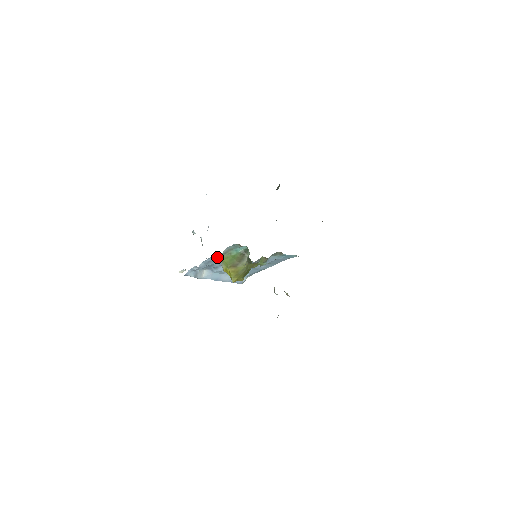
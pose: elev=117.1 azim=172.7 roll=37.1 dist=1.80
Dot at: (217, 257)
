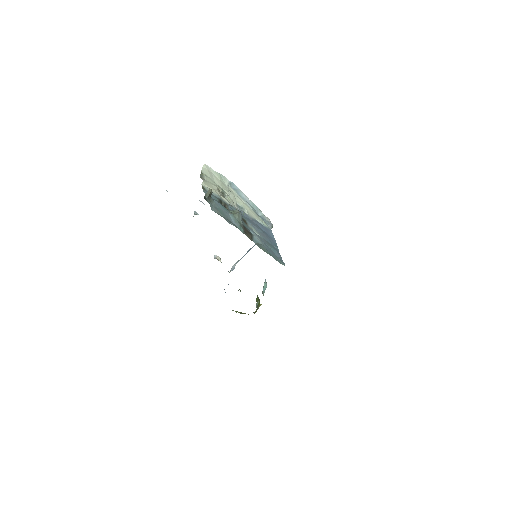
Dot at: occluded
